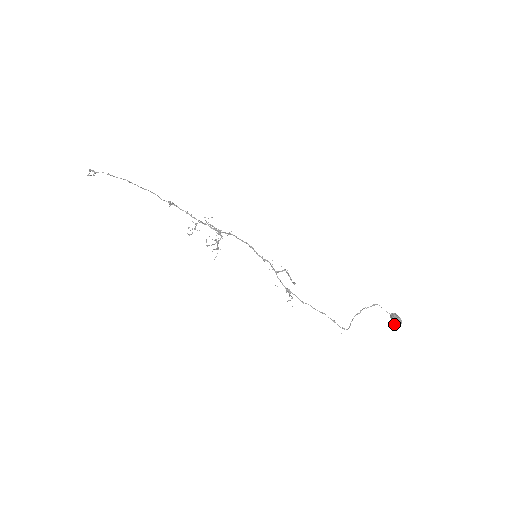
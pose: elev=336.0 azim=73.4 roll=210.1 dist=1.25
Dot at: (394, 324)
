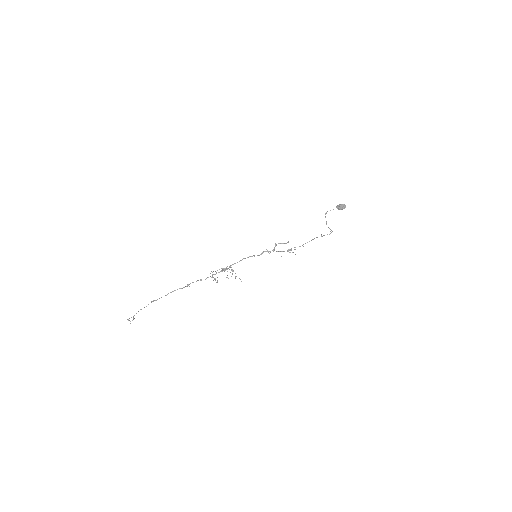
Dot at: (343, 208)
